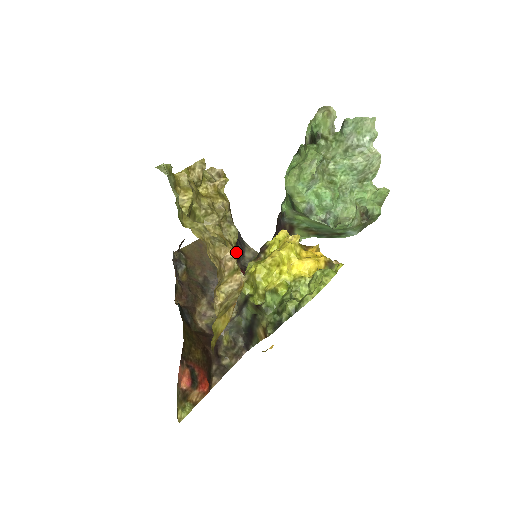
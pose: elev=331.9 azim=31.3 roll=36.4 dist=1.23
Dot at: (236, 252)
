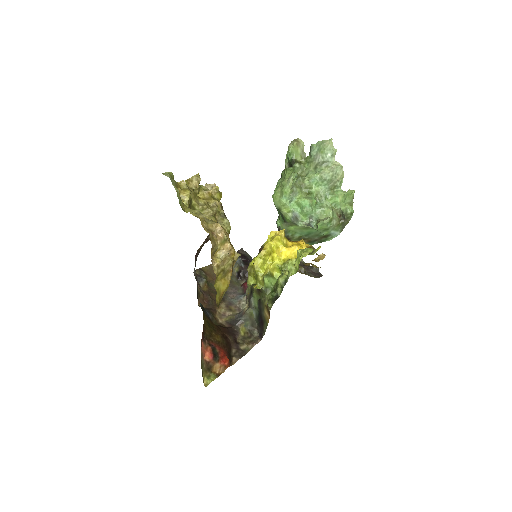
Dot at: occluded
